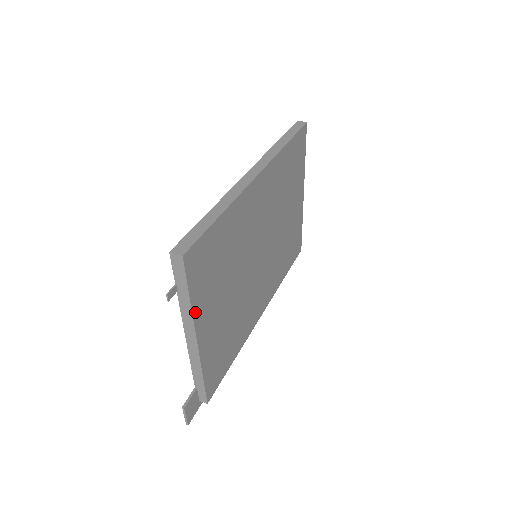
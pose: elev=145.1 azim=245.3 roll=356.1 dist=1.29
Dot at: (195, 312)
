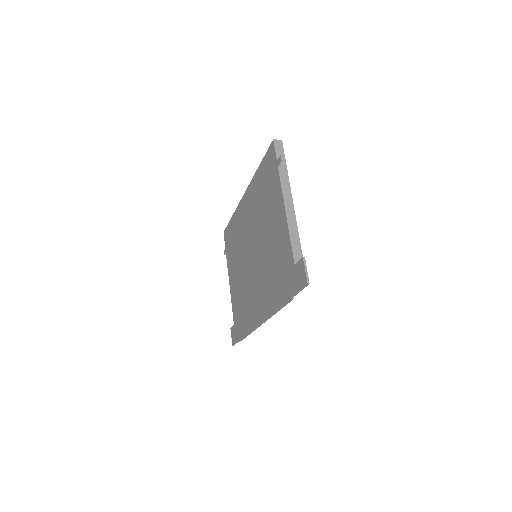
Dot at: (288, 185)
